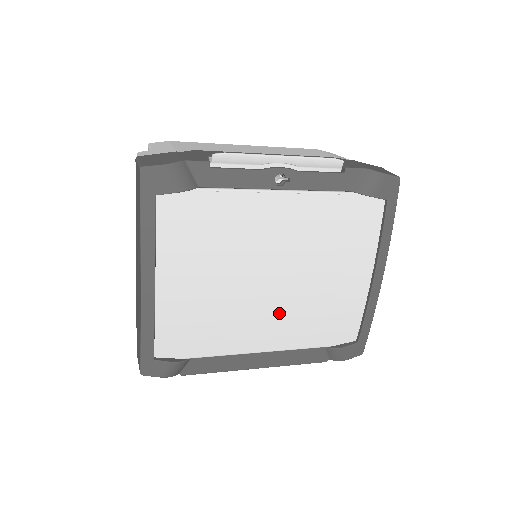
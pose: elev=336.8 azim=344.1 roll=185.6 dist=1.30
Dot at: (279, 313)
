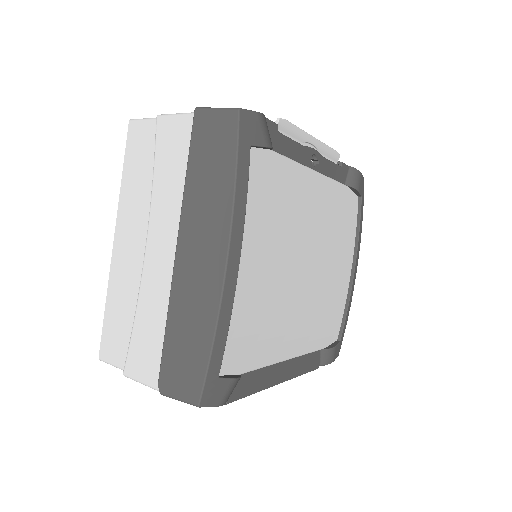
Dot at: (306, 307)
